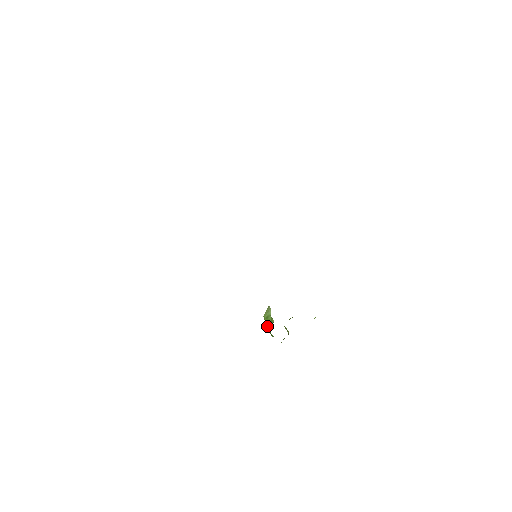
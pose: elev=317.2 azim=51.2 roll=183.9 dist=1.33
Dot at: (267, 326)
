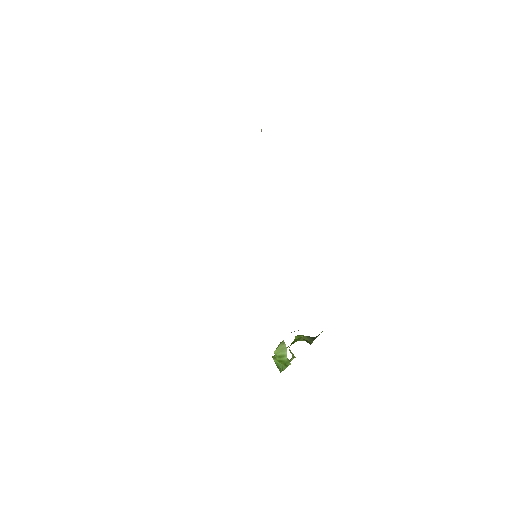
Dot at: (274, 358)
